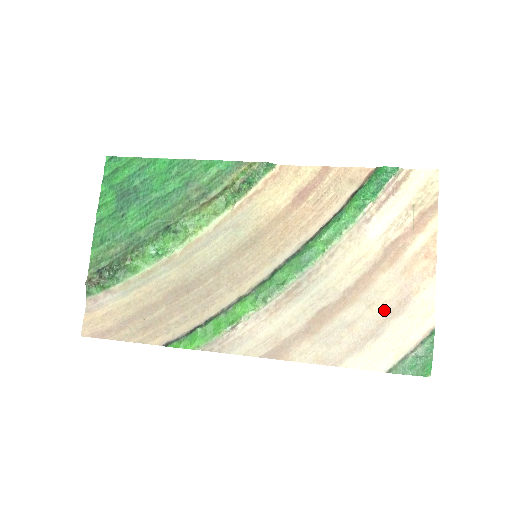
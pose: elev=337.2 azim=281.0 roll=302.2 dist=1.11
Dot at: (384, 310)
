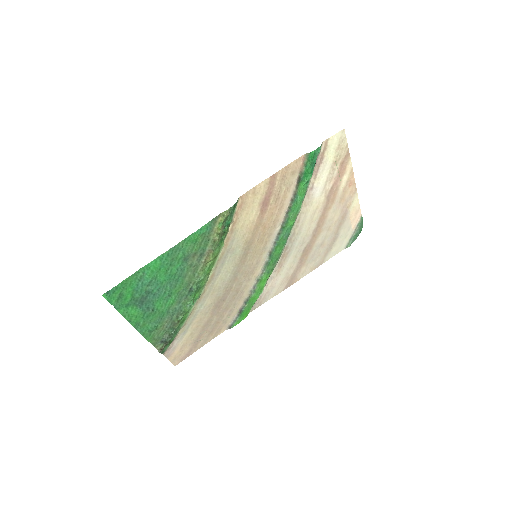
Dot at: (336, 226)
